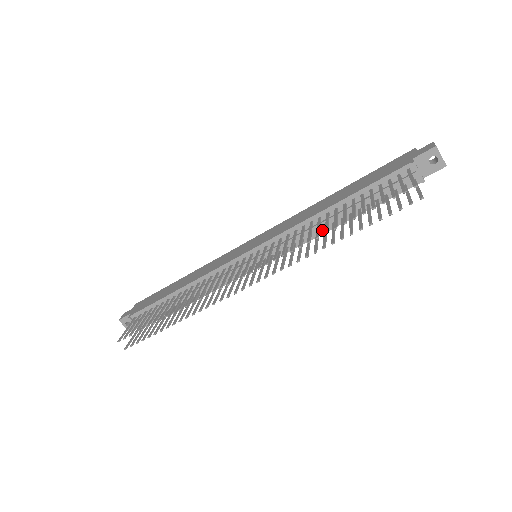
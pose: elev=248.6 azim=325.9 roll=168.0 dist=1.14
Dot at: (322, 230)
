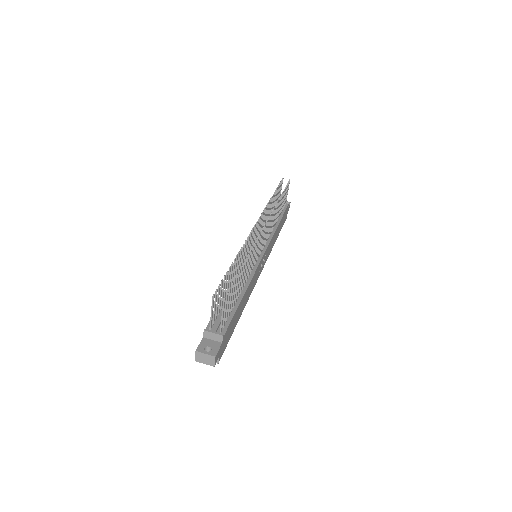
Dot at: (273, 229)
